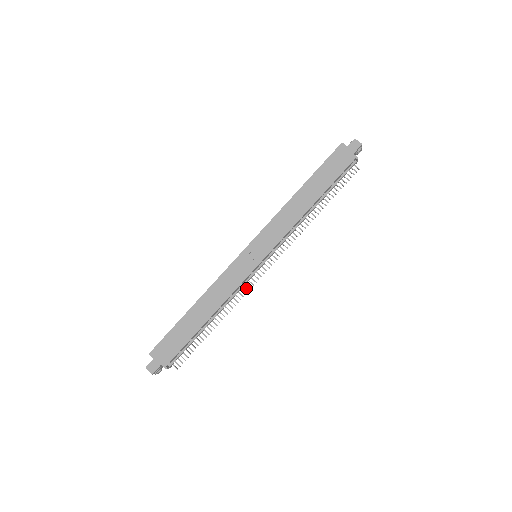
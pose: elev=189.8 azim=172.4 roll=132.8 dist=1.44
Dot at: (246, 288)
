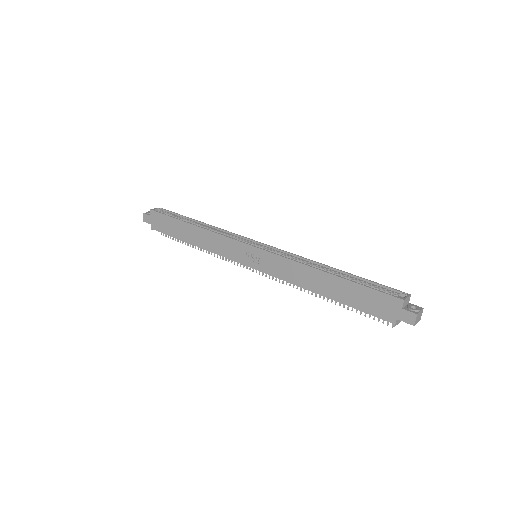
Dot at: occluded
